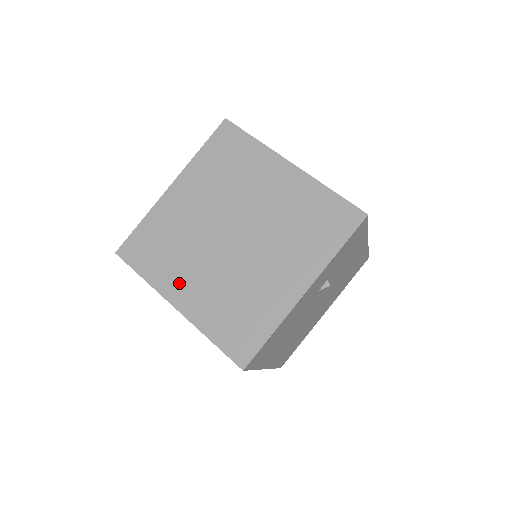
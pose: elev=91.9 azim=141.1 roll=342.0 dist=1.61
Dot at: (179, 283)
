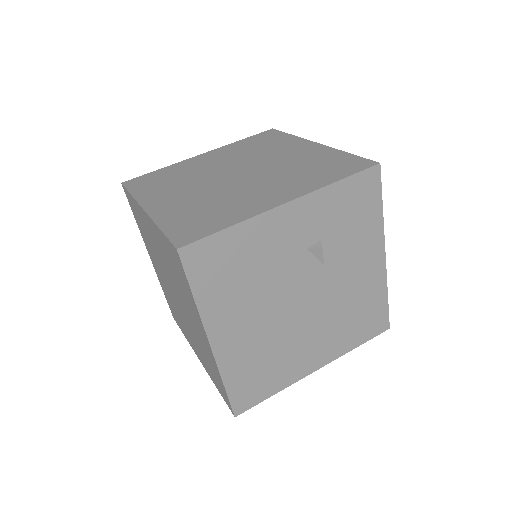
Dot at: (162, 197)
